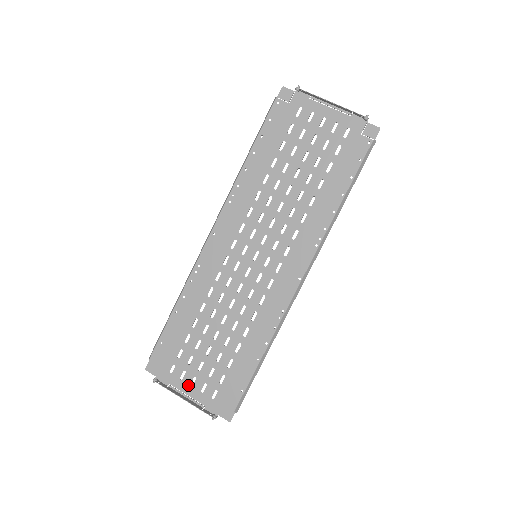
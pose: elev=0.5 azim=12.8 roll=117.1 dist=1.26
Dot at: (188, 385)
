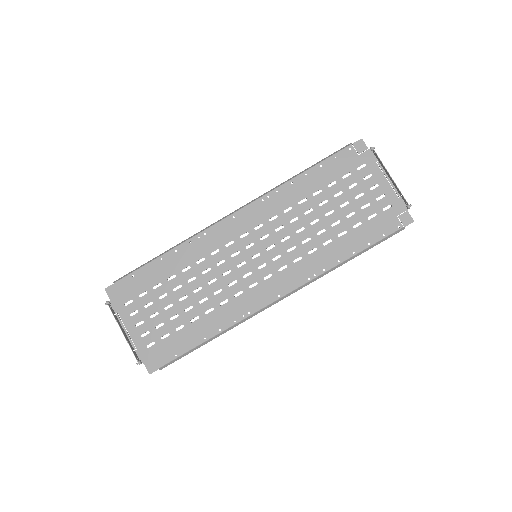
Dot at: (133, 324)
